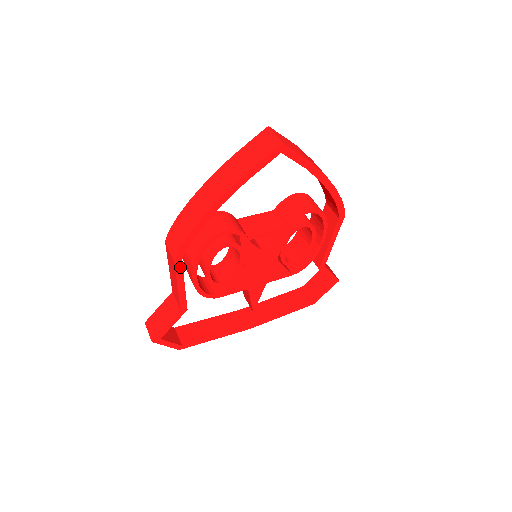
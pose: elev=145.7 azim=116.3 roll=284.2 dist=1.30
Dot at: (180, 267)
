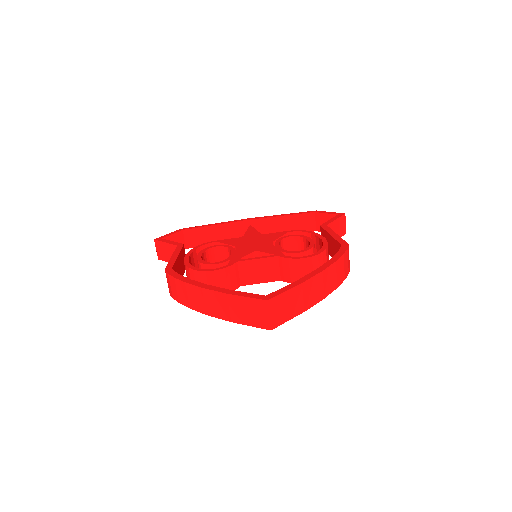
Dot at: occluded
